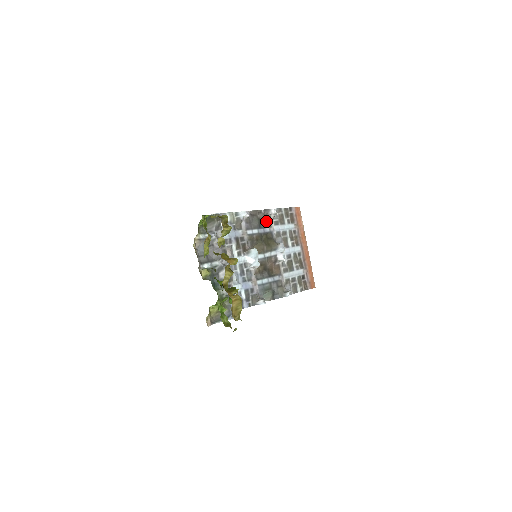
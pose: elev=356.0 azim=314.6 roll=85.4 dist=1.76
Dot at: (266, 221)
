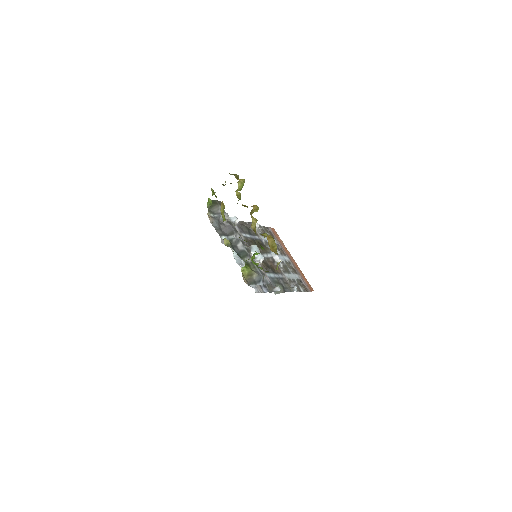
Dot at: (253, 231)
